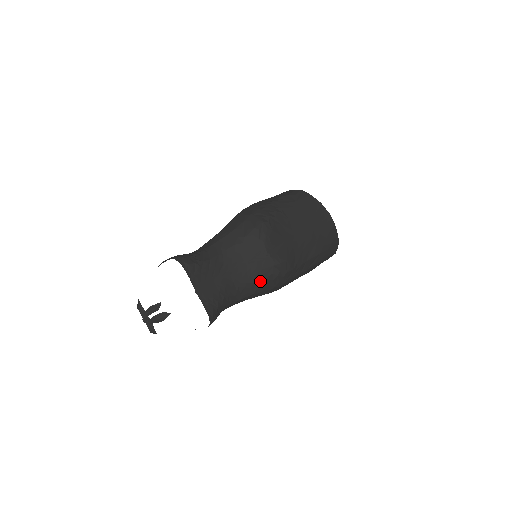
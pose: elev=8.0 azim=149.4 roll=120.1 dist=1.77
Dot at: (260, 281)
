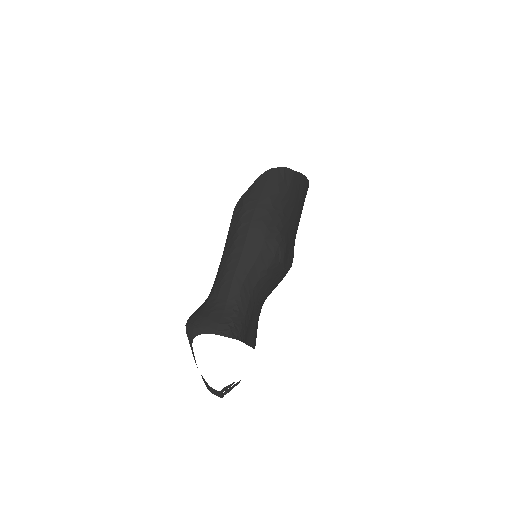
Dot at: (275, 287)
